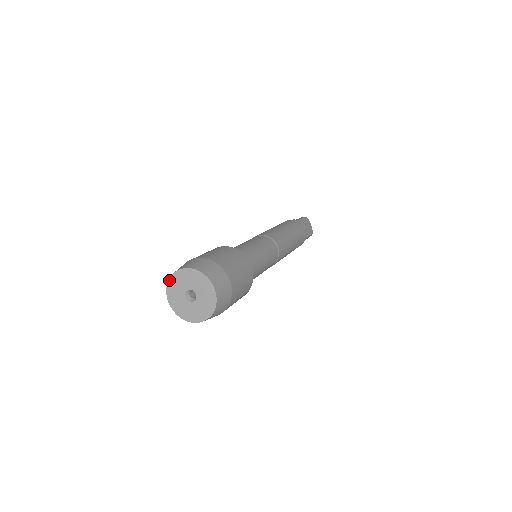
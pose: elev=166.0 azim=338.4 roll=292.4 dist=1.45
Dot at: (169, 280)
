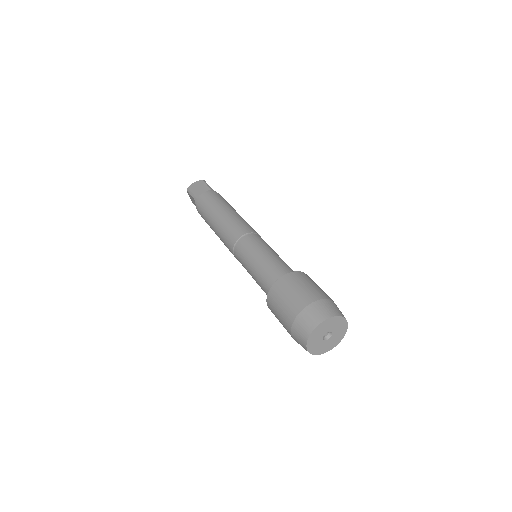
Dot at: (312, 333)
